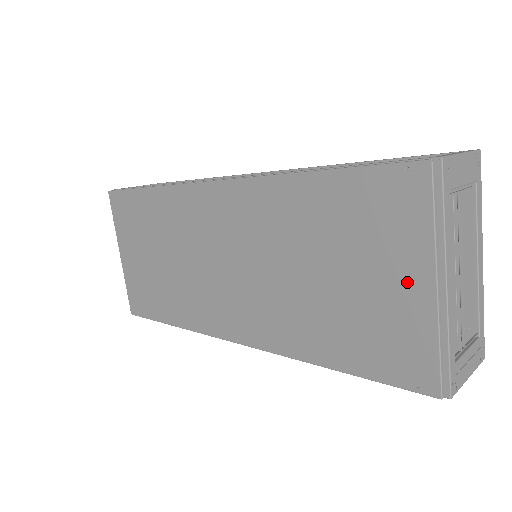
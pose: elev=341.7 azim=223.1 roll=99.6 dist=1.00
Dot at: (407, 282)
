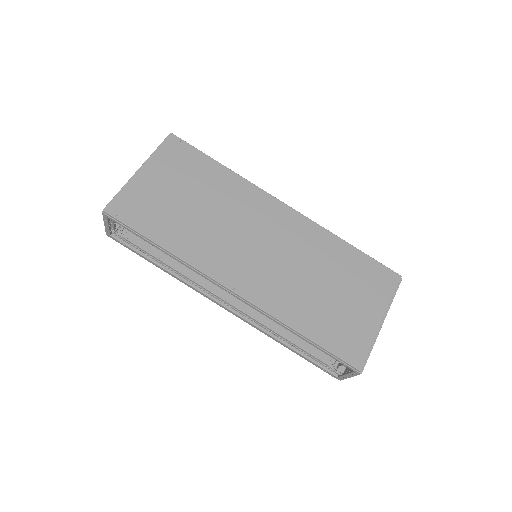
Dot at: (371, 313)
